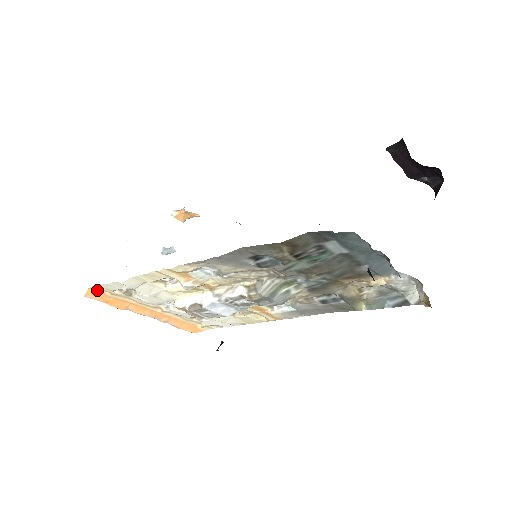
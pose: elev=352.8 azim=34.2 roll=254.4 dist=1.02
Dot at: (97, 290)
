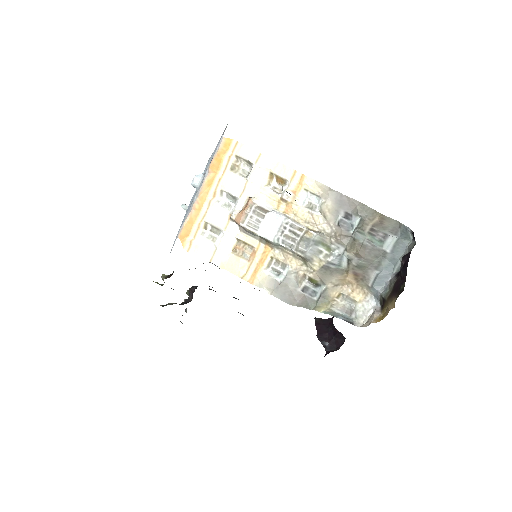
Dot at: (231, 145)
